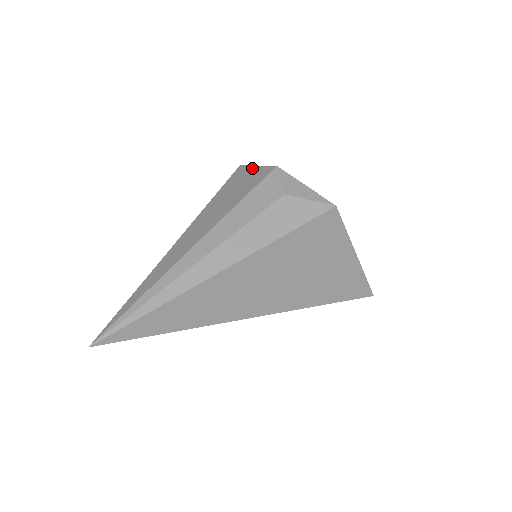
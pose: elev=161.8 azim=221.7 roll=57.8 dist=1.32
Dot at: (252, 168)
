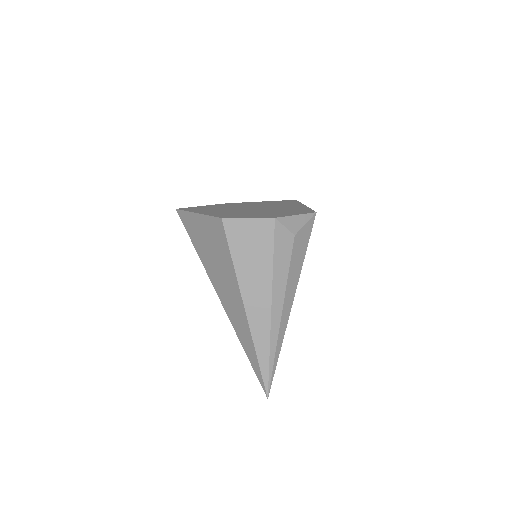
Dot at: (245, 222)
